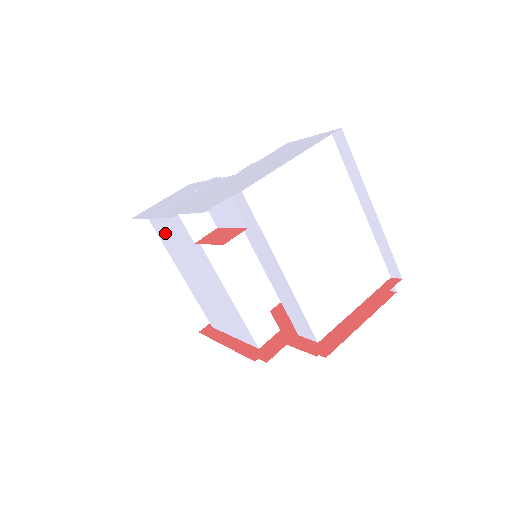
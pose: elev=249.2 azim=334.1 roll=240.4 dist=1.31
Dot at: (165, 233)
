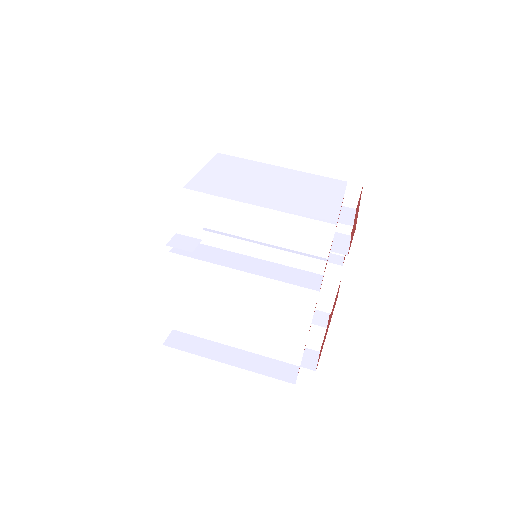
Dot at: (189, 315)
